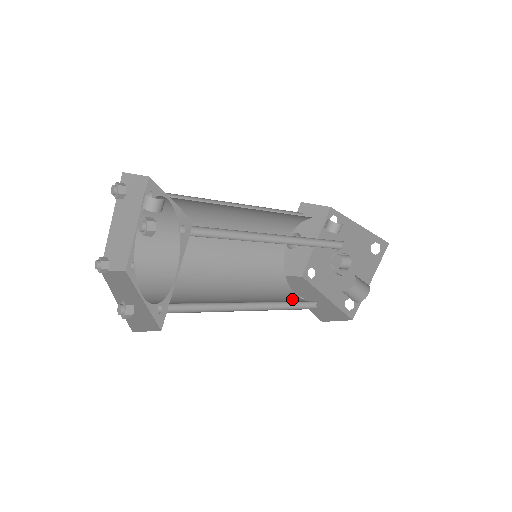
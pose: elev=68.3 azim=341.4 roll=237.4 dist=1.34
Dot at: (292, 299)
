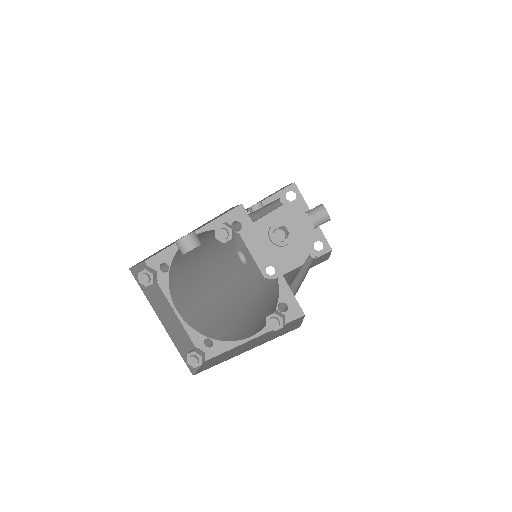
Dot at: occluded
